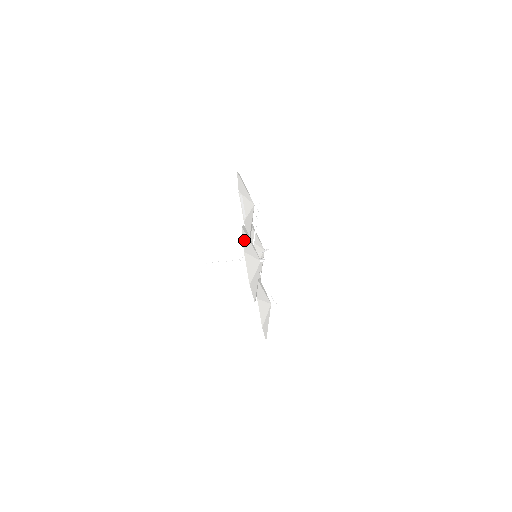
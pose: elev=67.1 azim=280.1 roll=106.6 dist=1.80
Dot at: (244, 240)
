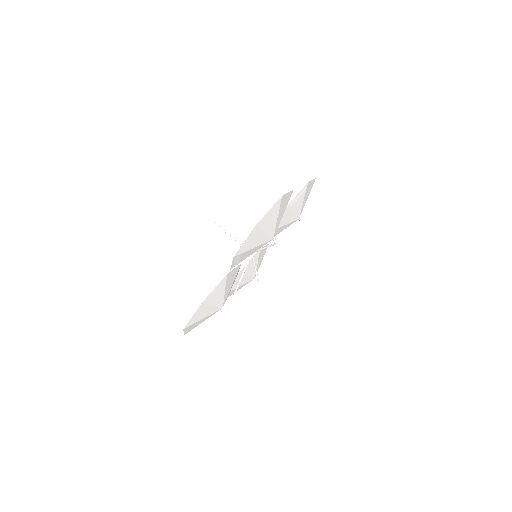
Dot at: (287, 196)
